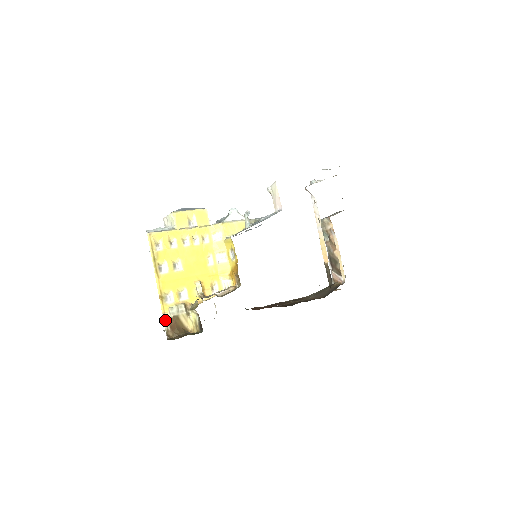
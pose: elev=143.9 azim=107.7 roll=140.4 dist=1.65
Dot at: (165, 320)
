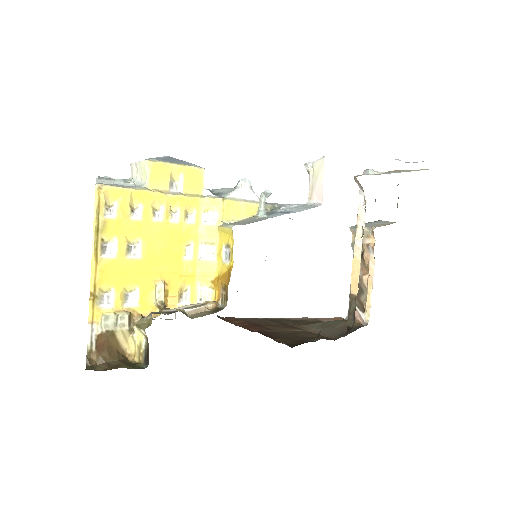
Dot at: (90, 334)
